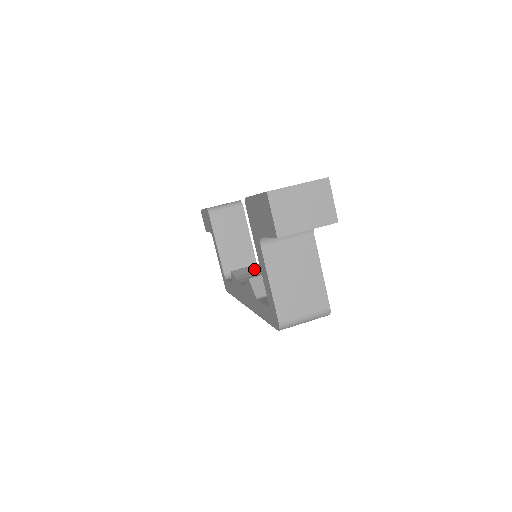
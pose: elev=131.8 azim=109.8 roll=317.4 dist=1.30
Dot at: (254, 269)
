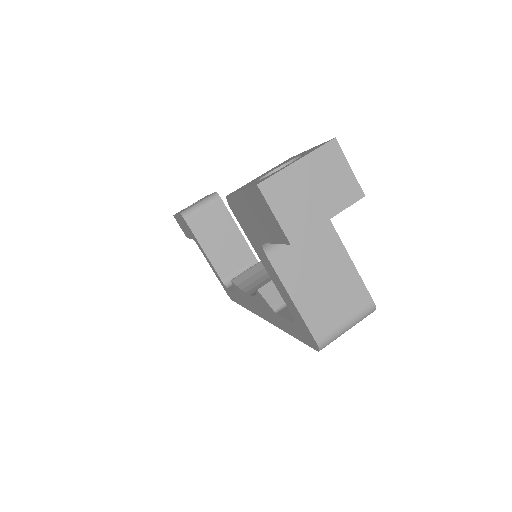
Dot at: (257, 270)
